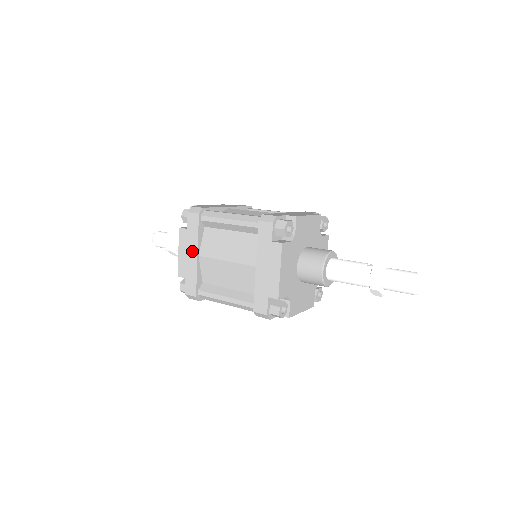
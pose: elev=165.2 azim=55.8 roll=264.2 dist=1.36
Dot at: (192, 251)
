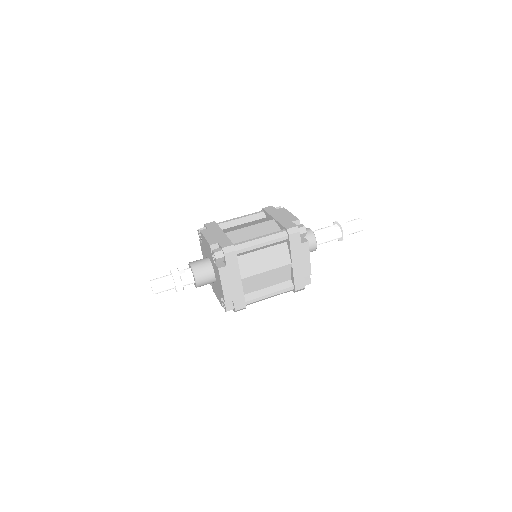
Dot at: (236, 279)
